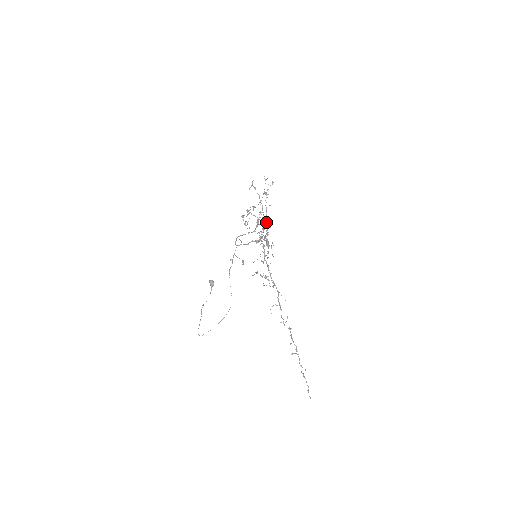
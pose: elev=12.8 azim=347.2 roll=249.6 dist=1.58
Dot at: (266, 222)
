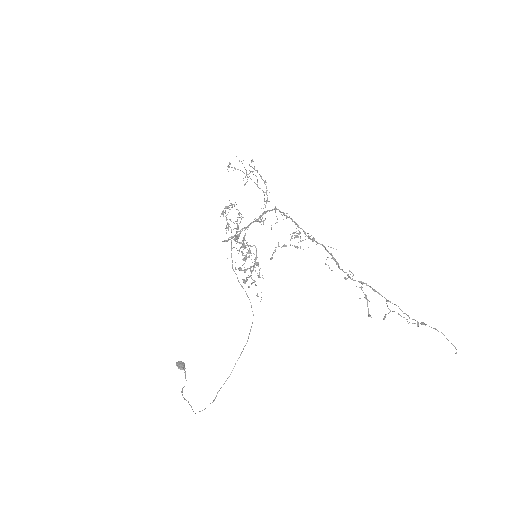
Dot at: (242, 241)
